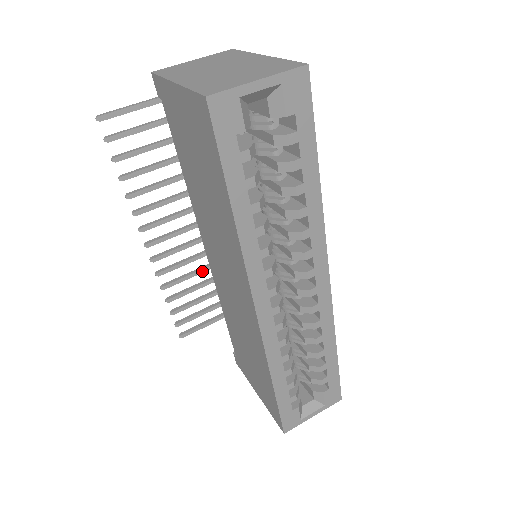
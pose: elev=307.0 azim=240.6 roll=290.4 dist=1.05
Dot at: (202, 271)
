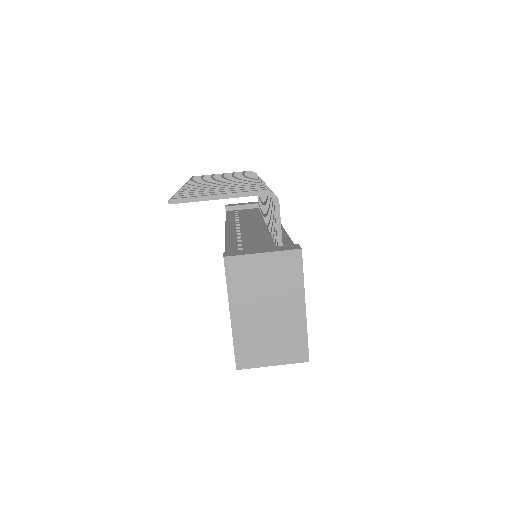
Dot at: occluded
